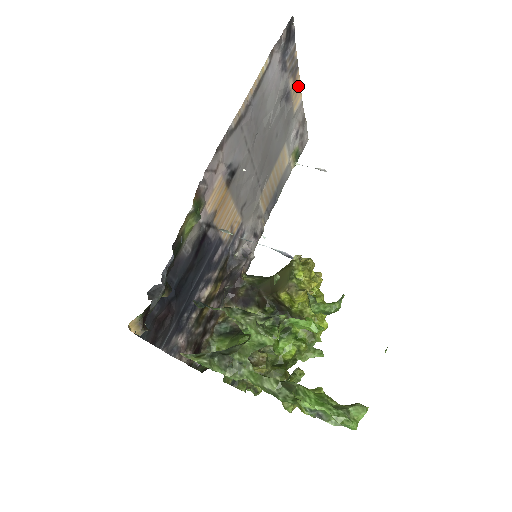
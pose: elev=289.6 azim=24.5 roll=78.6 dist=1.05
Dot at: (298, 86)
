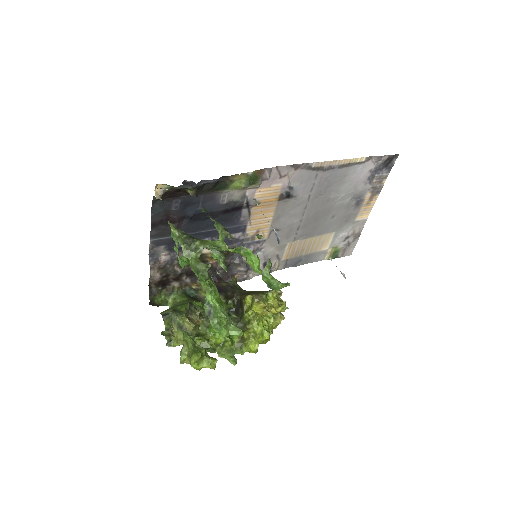
Dot at: (371, 205)
